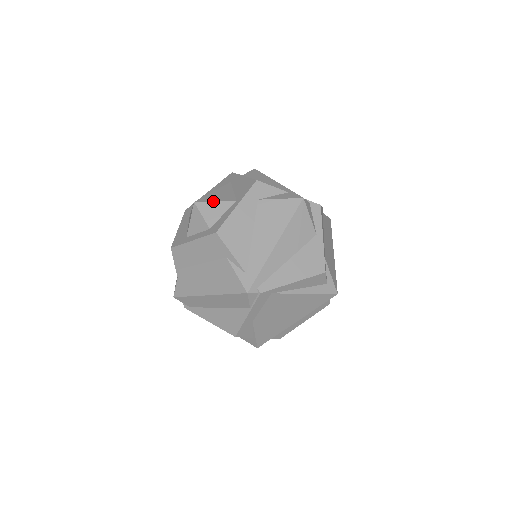
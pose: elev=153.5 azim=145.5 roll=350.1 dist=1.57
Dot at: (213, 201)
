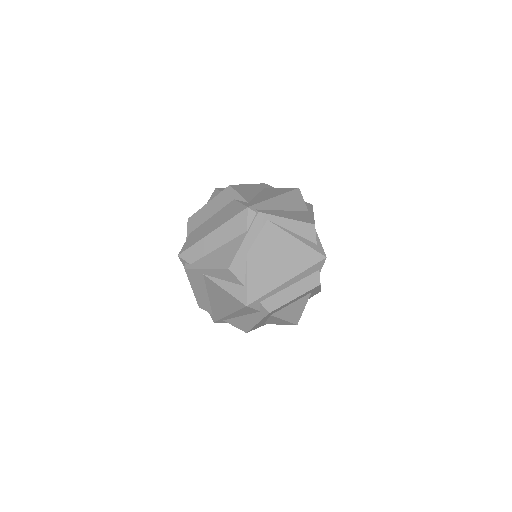
Dot at: occluded
